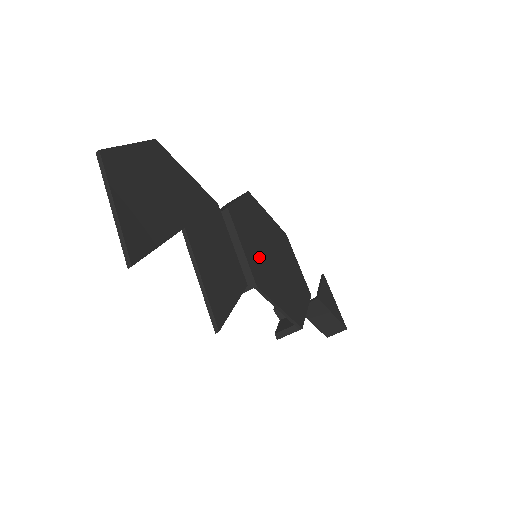
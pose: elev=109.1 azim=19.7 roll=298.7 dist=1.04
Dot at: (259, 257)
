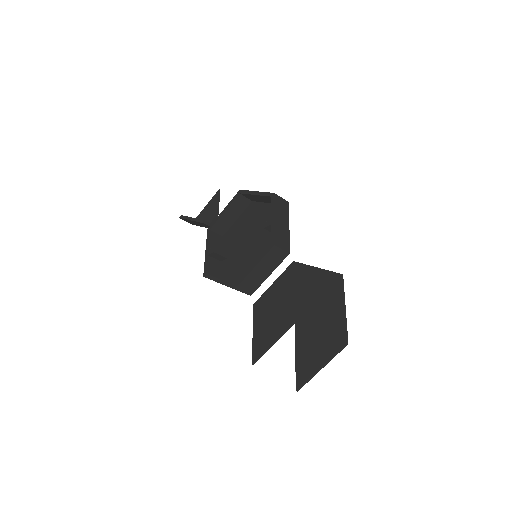
Dot at: occluded
